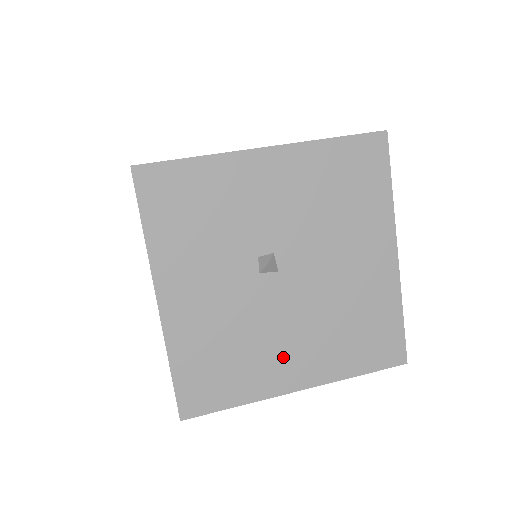
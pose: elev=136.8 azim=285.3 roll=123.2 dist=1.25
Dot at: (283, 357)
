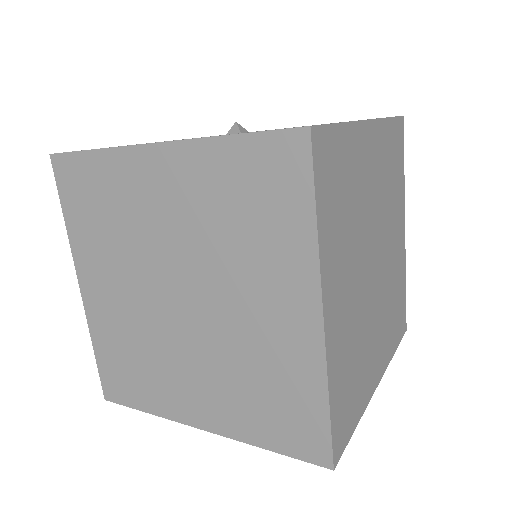
Dot at: occluded
